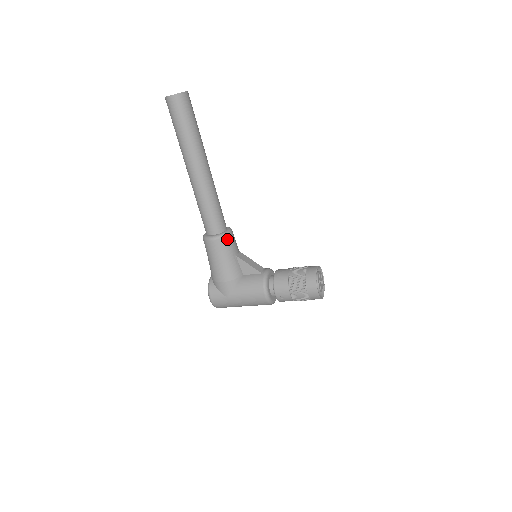
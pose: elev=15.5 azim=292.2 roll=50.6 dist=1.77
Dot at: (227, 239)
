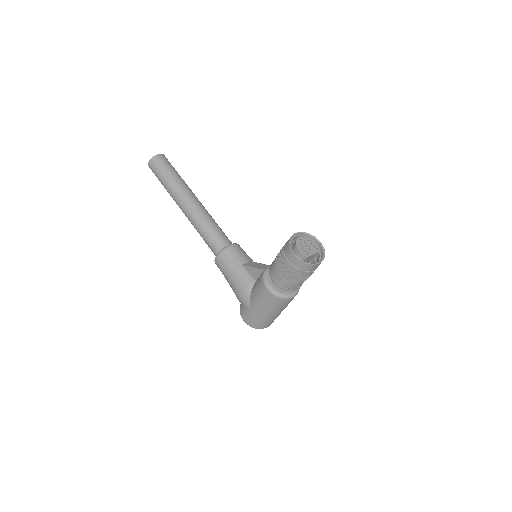
Dot at: (227, 252)
